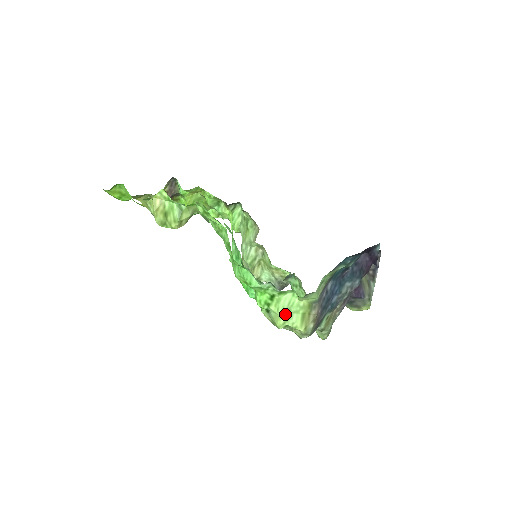
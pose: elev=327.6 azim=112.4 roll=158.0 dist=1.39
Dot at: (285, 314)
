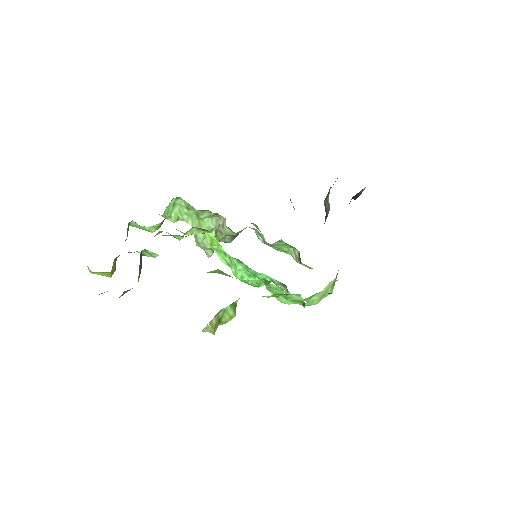
Dot at: (324, 295)
